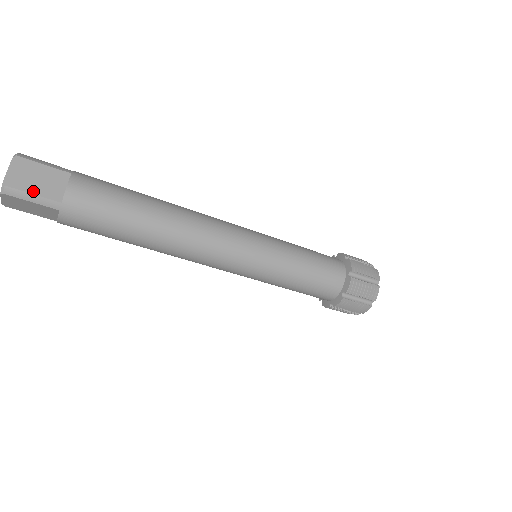
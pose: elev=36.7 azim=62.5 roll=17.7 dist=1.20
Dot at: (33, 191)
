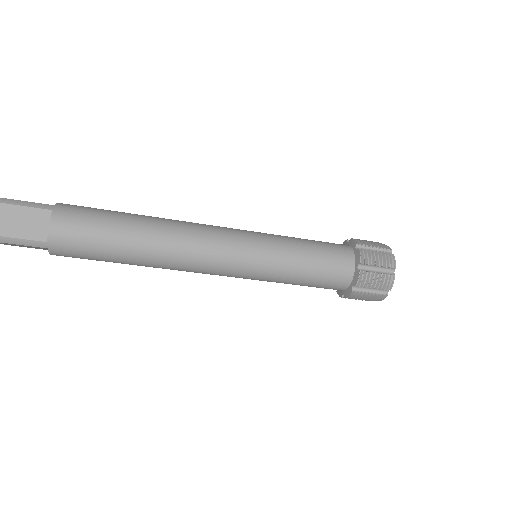
Dot at: (19, 236)
